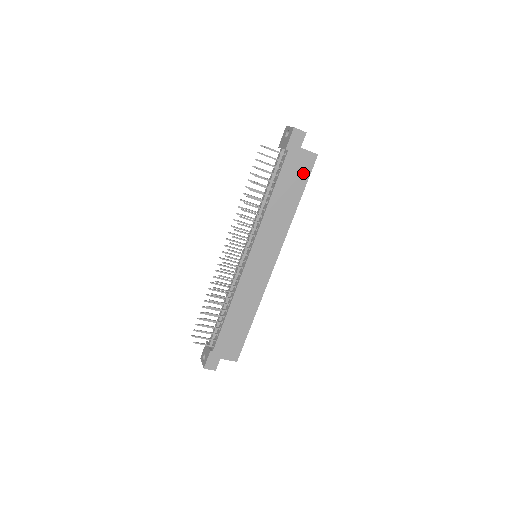
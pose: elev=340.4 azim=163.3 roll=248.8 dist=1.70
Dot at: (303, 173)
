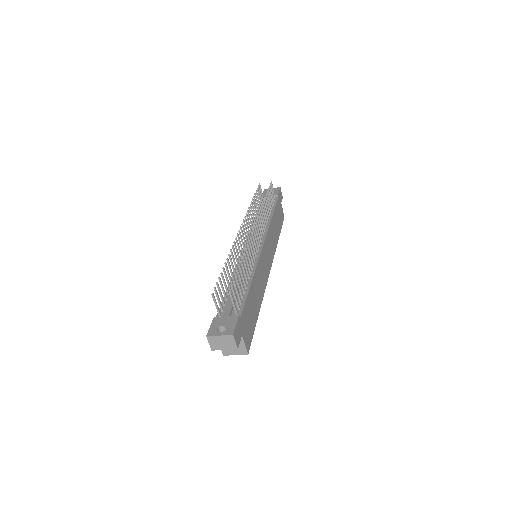
Dot at: (281, 220)
